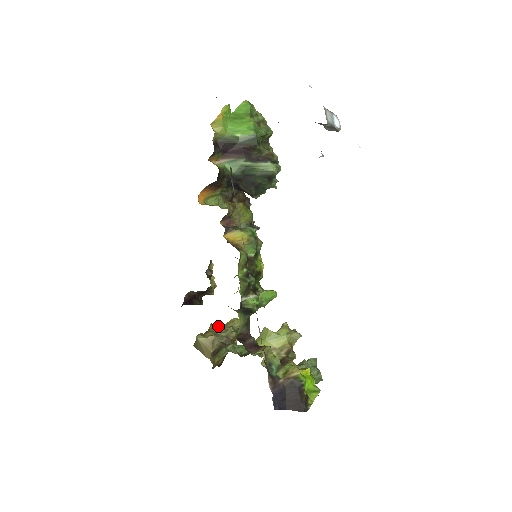
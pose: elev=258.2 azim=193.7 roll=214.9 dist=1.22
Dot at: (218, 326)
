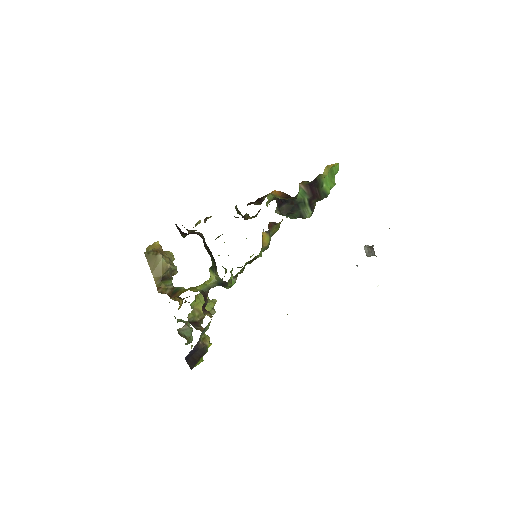
Dot at: (163, 251)
